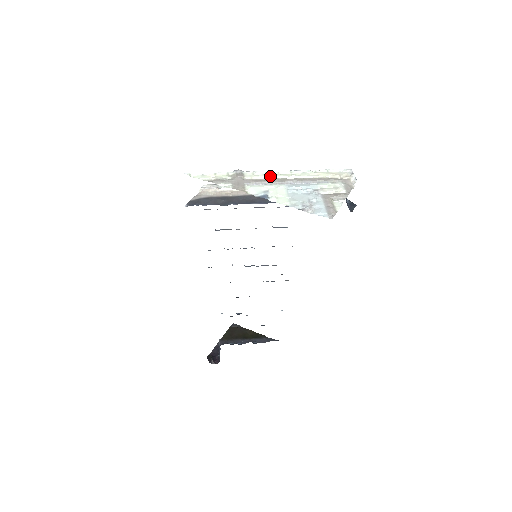
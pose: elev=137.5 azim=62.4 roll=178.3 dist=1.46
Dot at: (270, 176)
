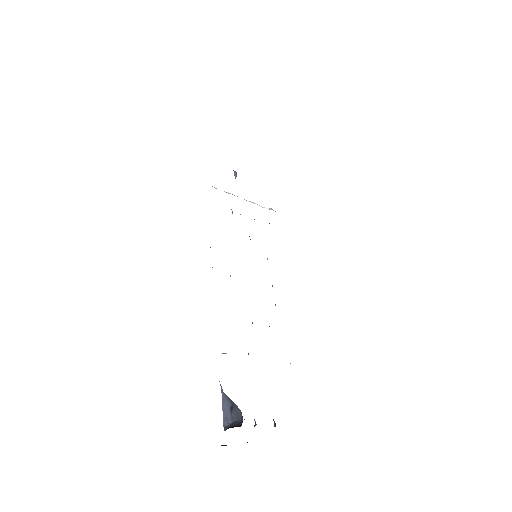
Dot at: occluded
